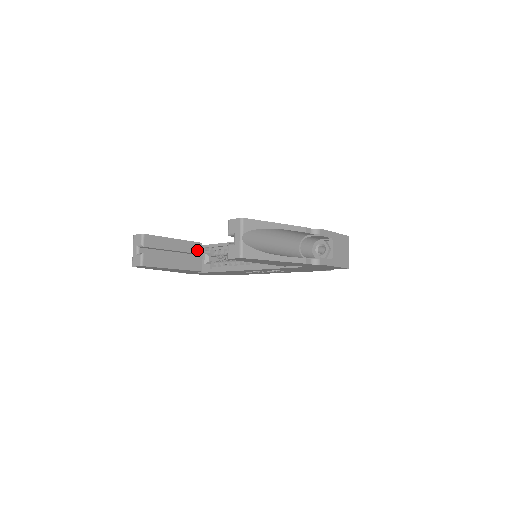
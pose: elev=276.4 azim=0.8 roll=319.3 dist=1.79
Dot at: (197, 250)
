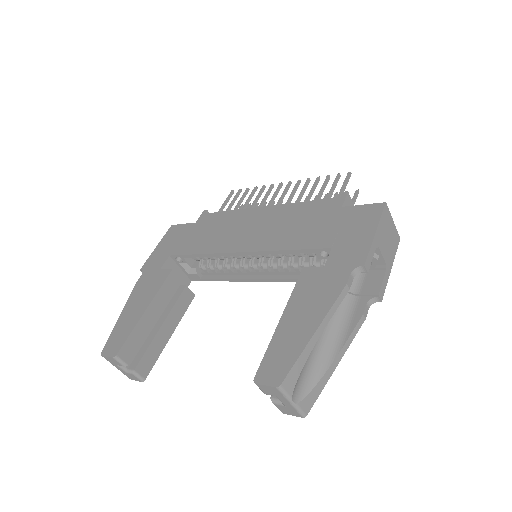
Dot at: (175, 283)
